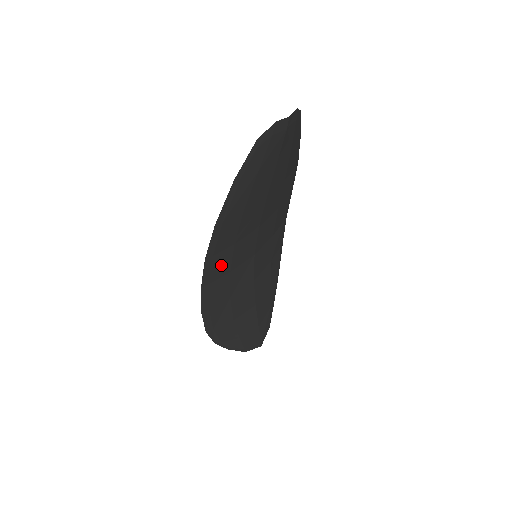
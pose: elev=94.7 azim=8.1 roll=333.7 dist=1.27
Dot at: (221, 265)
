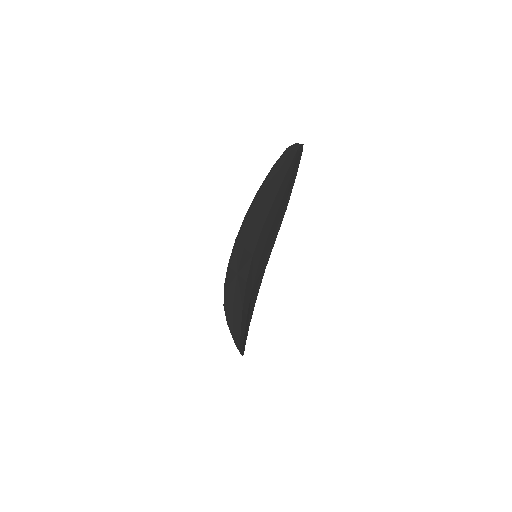
Dot at: occluded
